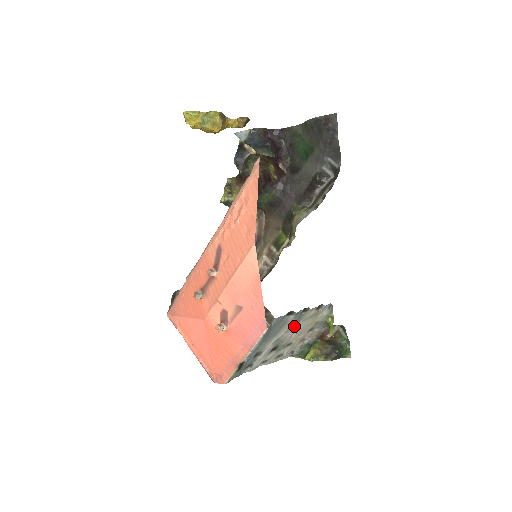
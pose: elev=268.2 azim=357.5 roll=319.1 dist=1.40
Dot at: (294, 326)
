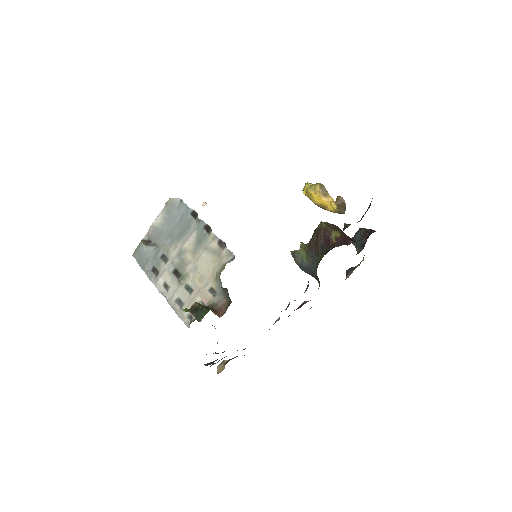
Dot at: (198, 251)
